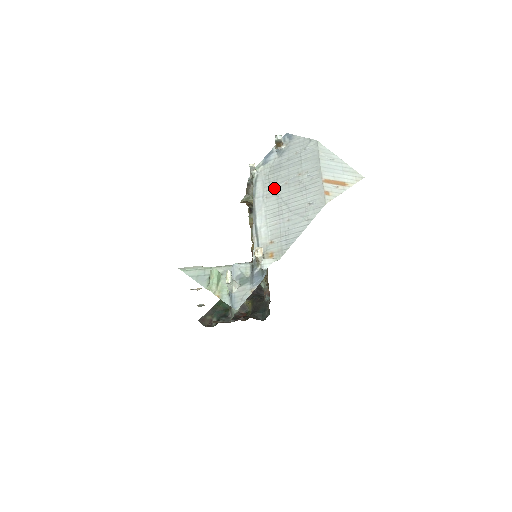
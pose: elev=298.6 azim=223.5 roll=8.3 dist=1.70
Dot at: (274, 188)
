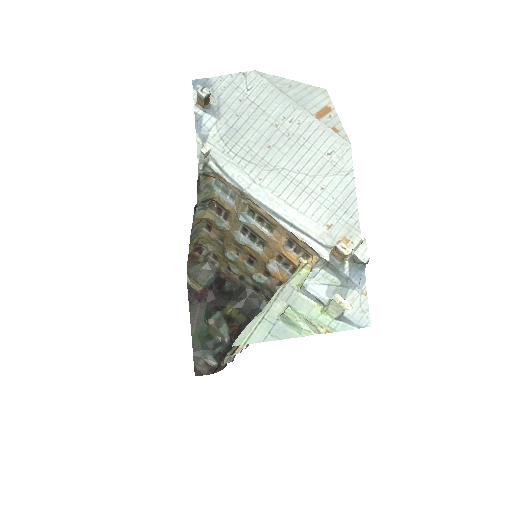
Dot at: (259, 162)
